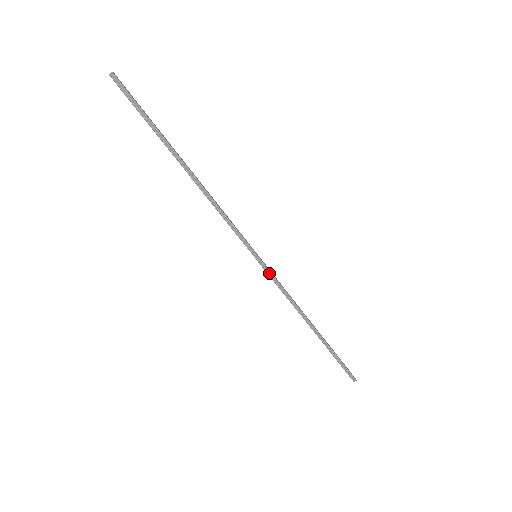
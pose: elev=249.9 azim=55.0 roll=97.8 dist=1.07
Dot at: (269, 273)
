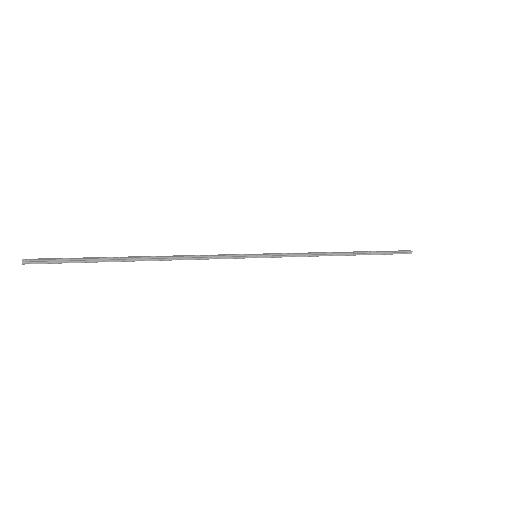
Dot at: (277, 256)
